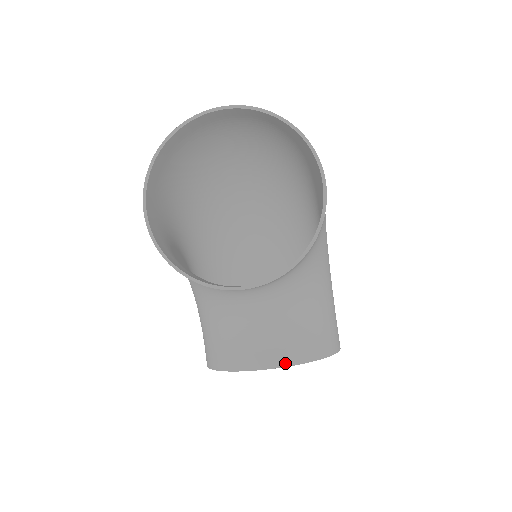
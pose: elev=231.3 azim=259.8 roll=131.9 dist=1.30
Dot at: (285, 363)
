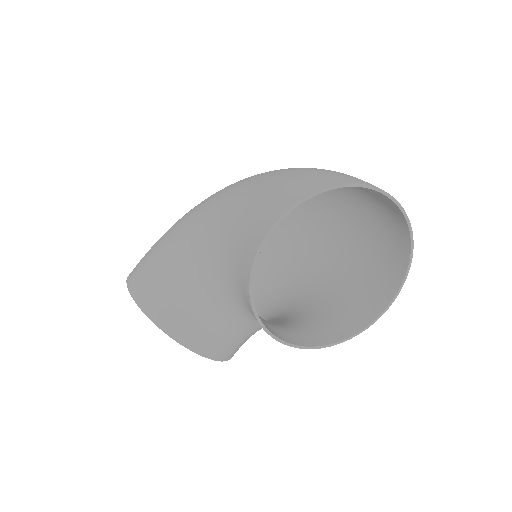
Dot at: (212, 356)
